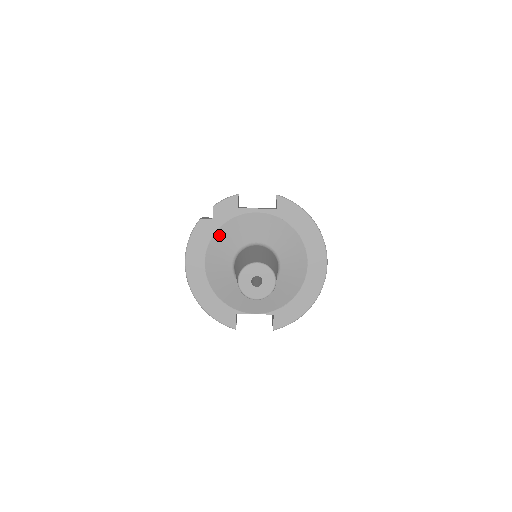
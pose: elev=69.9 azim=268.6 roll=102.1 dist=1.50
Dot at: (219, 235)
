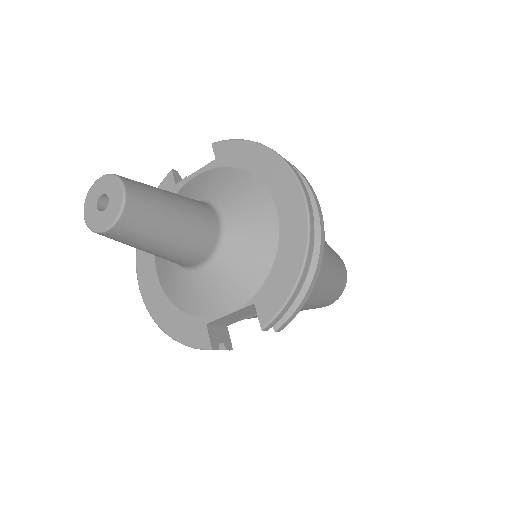
Dot at: occluded
